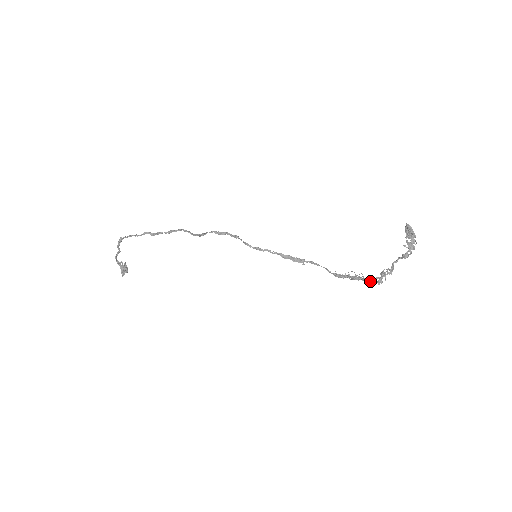
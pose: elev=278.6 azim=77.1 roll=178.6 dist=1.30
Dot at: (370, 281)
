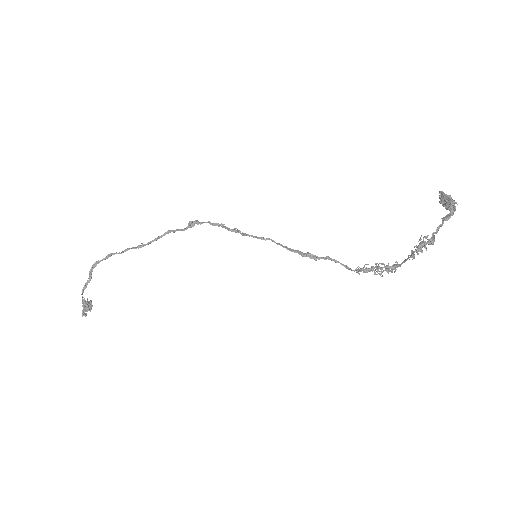
Dot at: occluded
